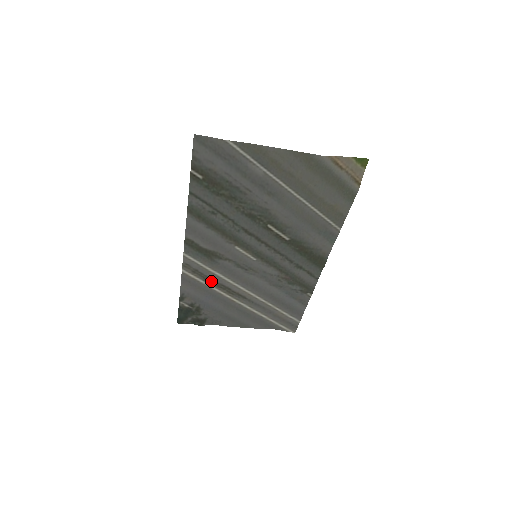
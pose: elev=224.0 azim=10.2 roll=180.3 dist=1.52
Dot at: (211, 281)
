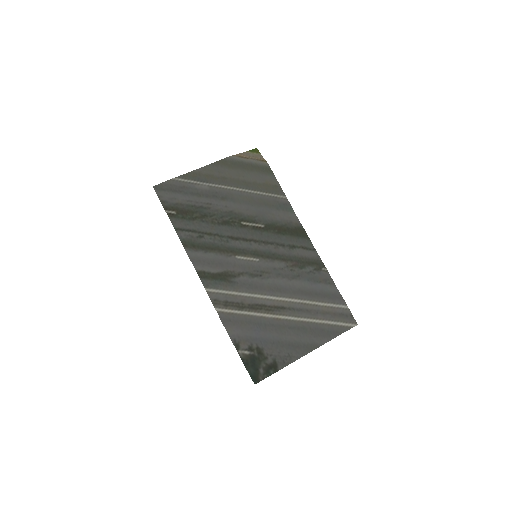
Dot at: (245, 307)
